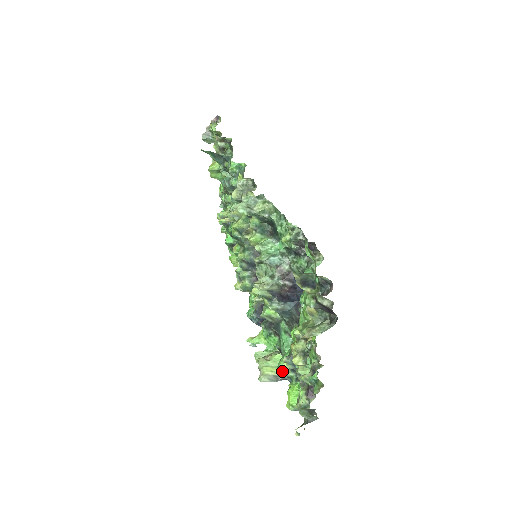
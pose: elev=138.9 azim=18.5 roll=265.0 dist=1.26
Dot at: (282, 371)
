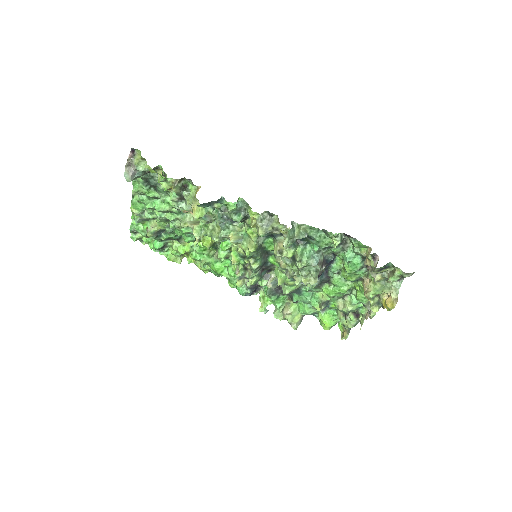
Dot at: (310, 313)
